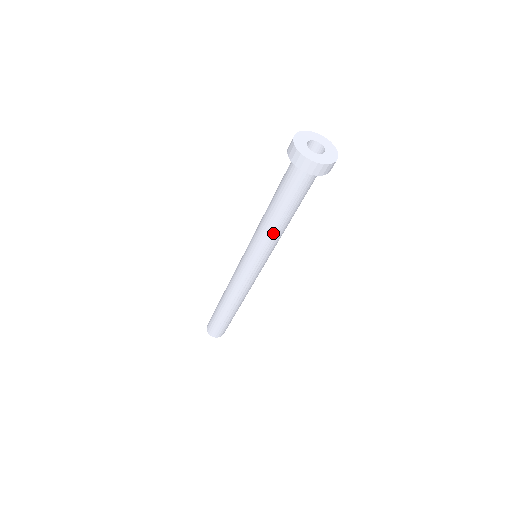
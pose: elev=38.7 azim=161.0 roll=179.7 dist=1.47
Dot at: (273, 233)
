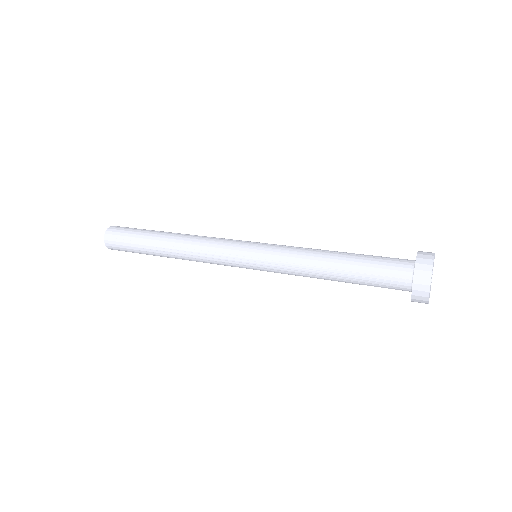
Dot at: occluded
